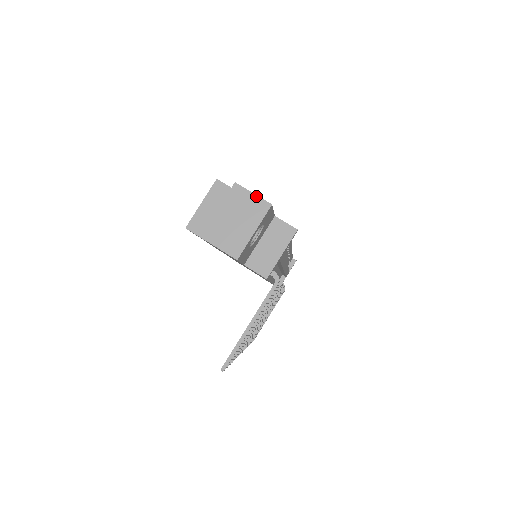
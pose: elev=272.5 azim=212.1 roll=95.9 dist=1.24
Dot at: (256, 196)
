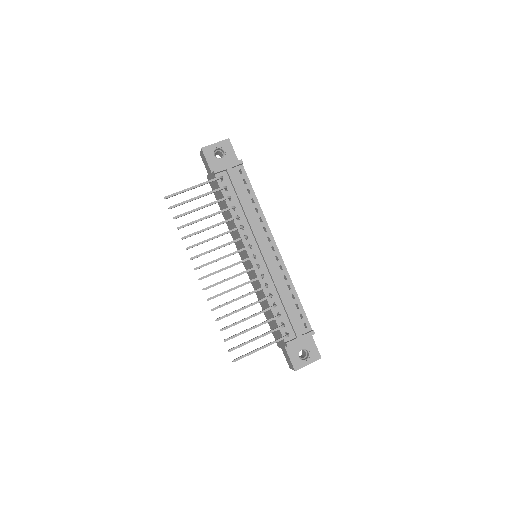
Dot at: occluded
